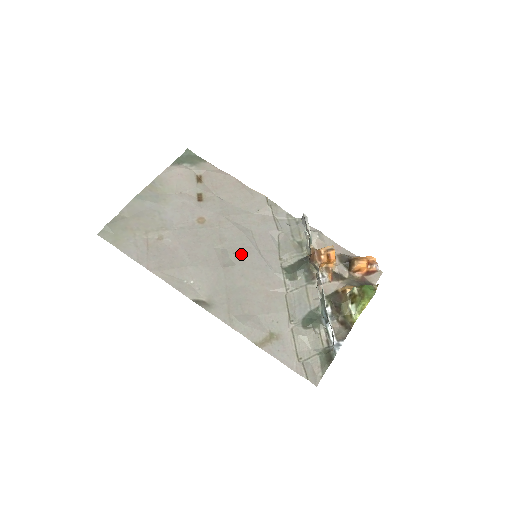
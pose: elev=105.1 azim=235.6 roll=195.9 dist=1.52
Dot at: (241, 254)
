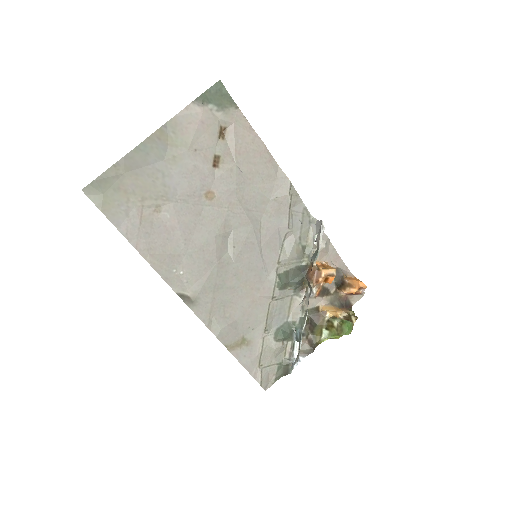
Dot at: (241, 250)
